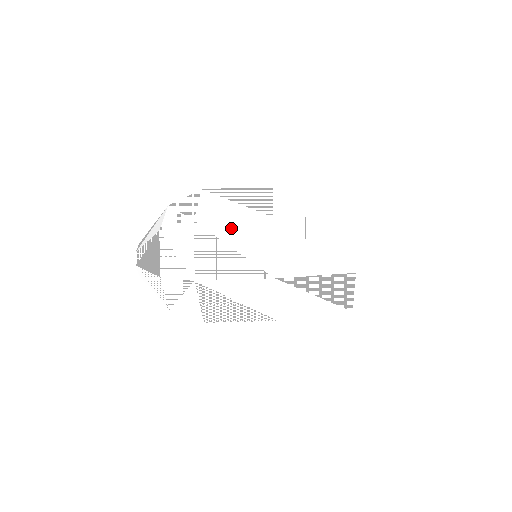
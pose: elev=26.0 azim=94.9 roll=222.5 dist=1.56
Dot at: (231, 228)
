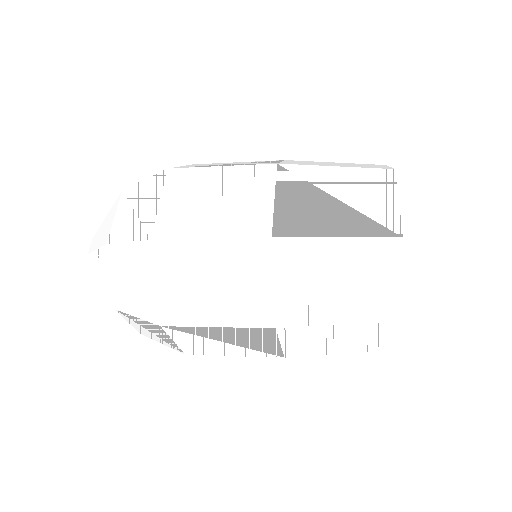
Dot at: (217, 332)
